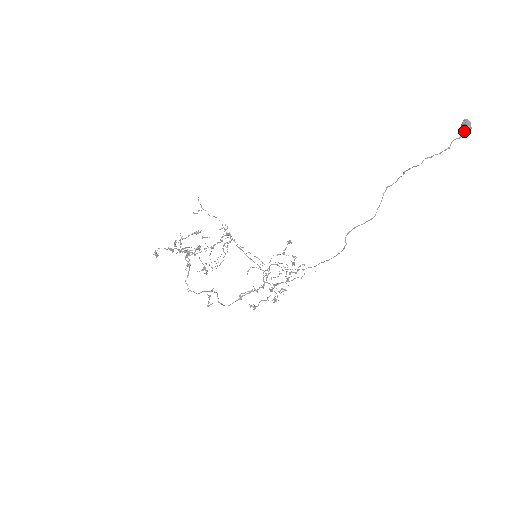
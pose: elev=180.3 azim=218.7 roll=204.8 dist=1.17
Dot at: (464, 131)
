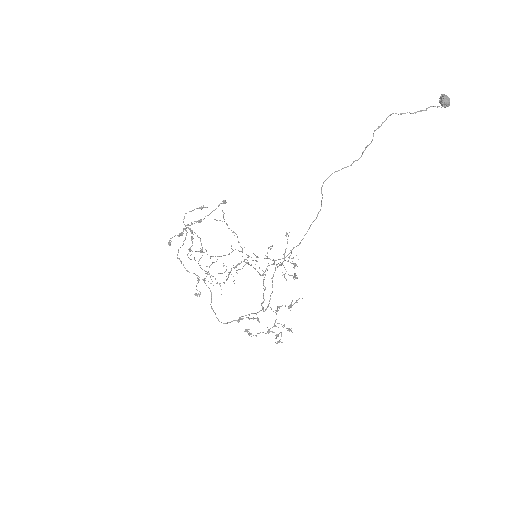
Dot at: (442, 102)
